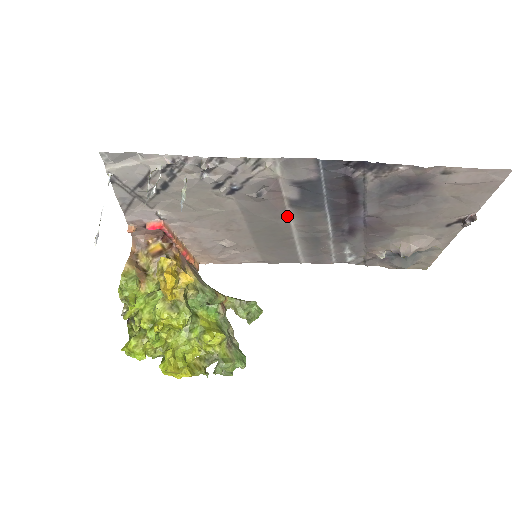
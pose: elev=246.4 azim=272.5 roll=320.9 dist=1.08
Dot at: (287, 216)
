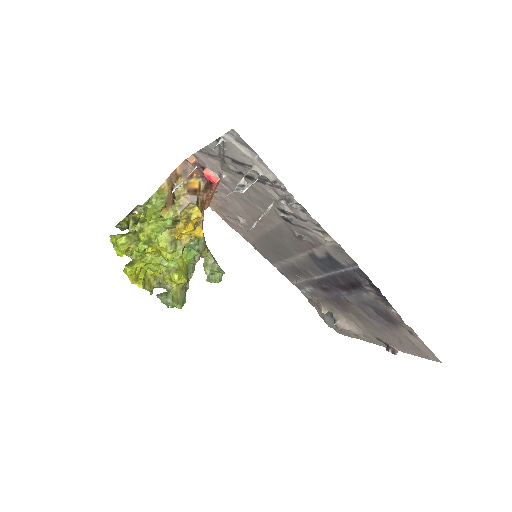
Dot at: (300, 253)
